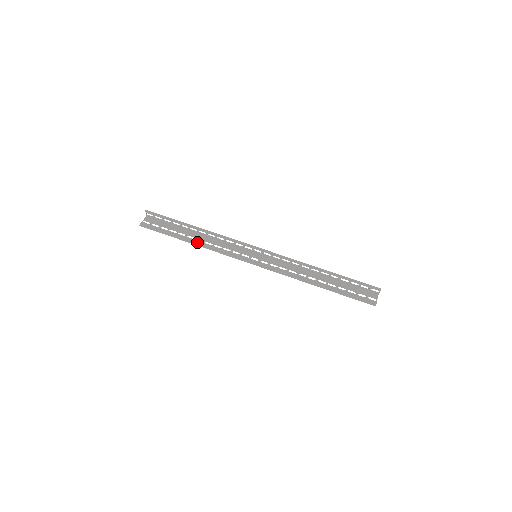
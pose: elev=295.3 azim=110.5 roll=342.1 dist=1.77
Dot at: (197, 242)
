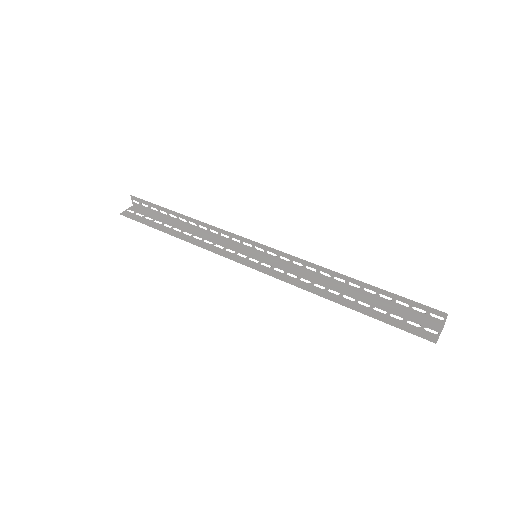
Dot at: (182, 235)
